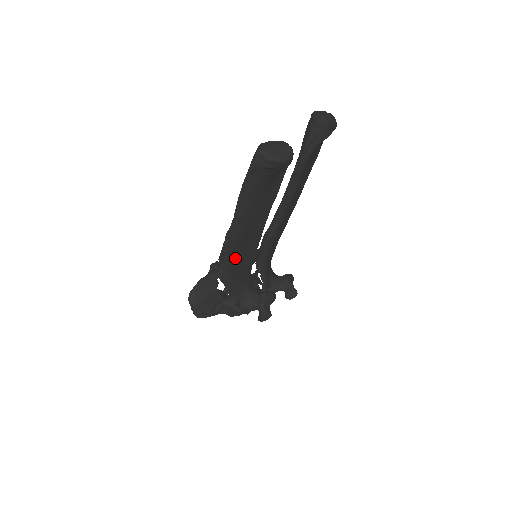
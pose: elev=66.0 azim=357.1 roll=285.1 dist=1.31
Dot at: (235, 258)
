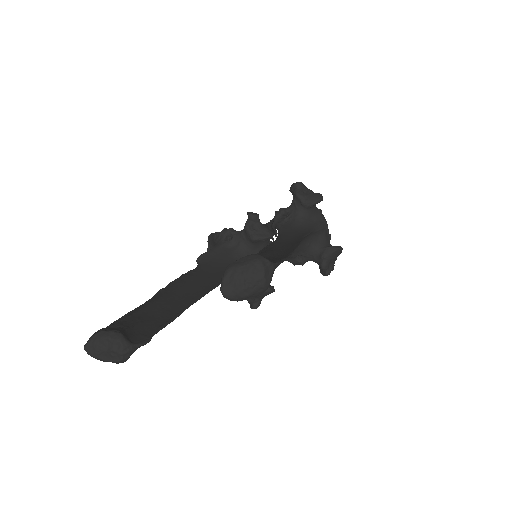
Dot at: occluded
